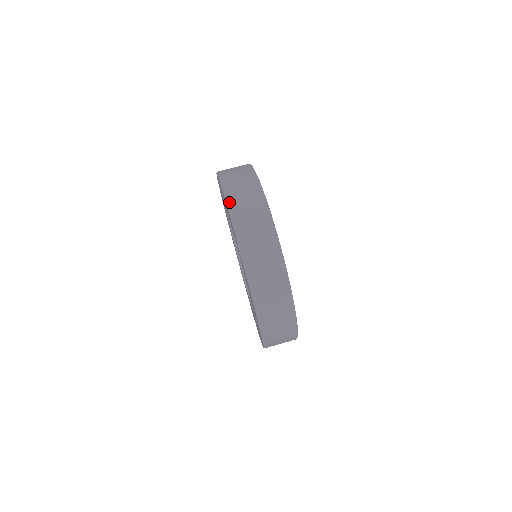
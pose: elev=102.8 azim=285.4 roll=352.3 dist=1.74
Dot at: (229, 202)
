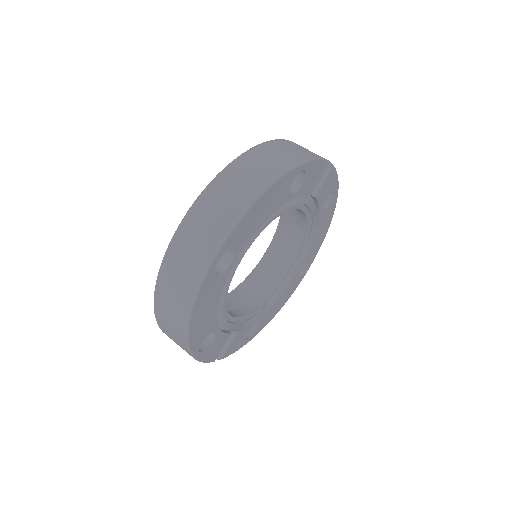
Dot at: (218, 178)
